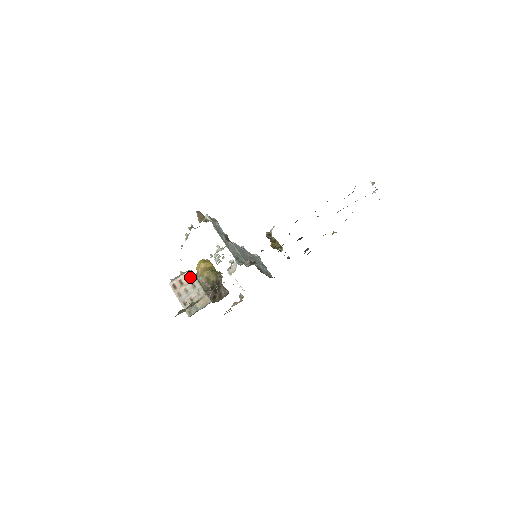
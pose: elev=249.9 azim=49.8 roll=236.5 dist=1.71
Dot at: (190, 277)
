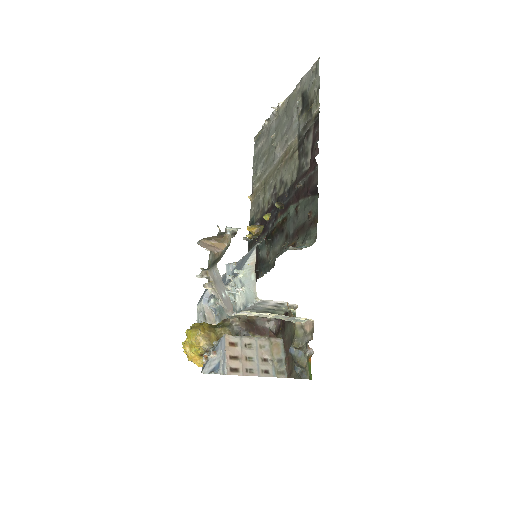
Dot at: (233, 342)
